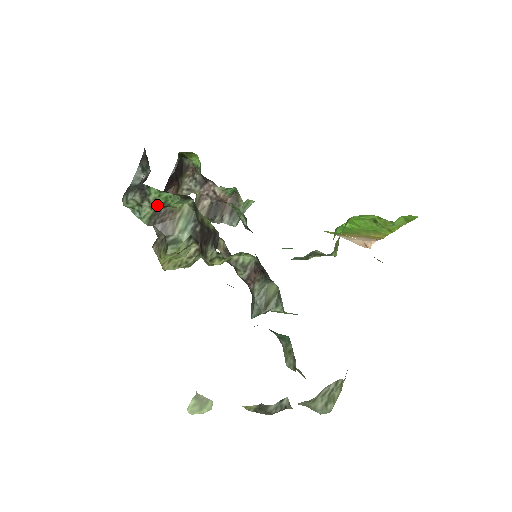
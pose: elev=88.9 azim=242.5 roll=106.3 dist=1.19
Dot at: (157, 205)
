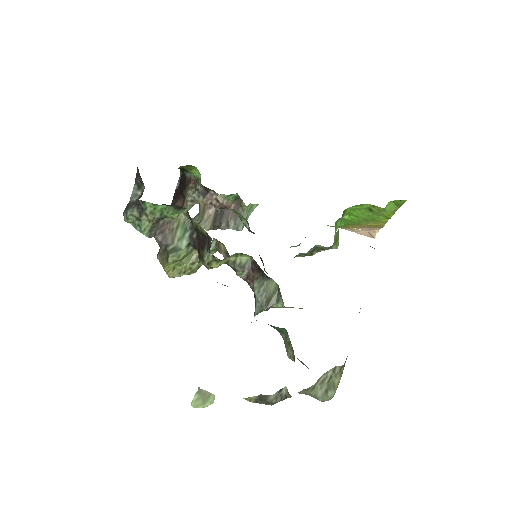
Dot at: (154, 218)
